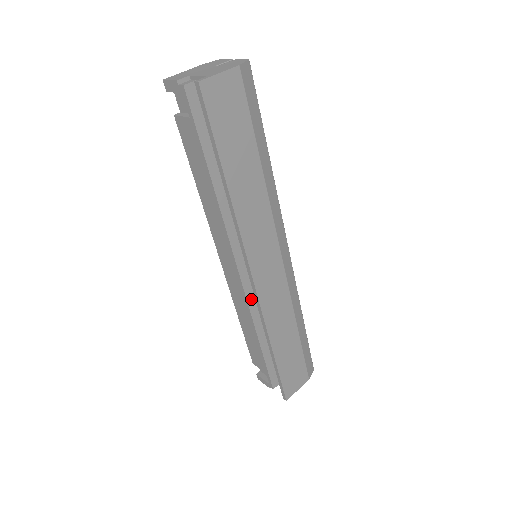
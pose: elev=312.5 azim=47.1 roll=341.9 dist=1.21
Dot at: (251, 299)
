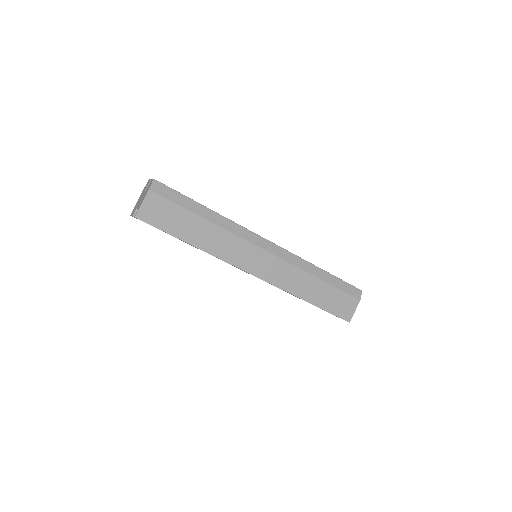
Dot at: occluded
